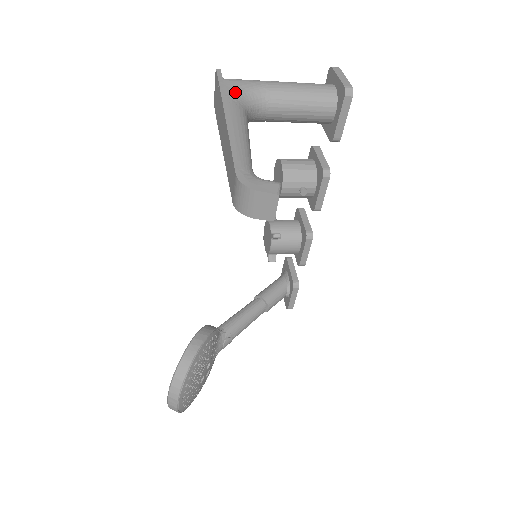
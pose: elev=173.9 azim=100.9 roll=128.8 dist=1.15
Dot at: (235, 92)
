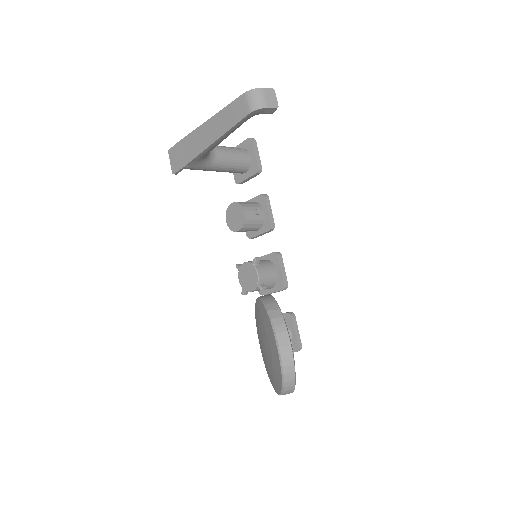
Dot at: occluded
